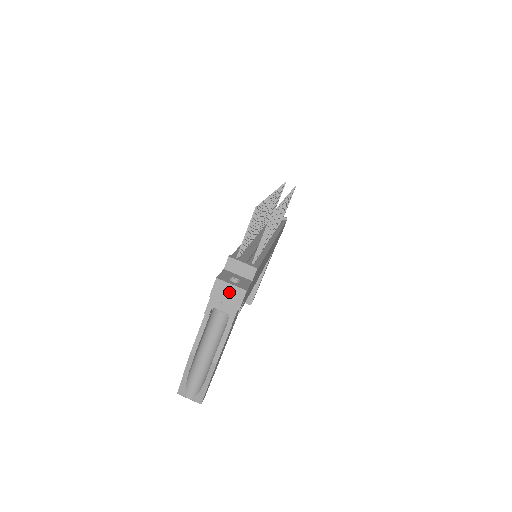
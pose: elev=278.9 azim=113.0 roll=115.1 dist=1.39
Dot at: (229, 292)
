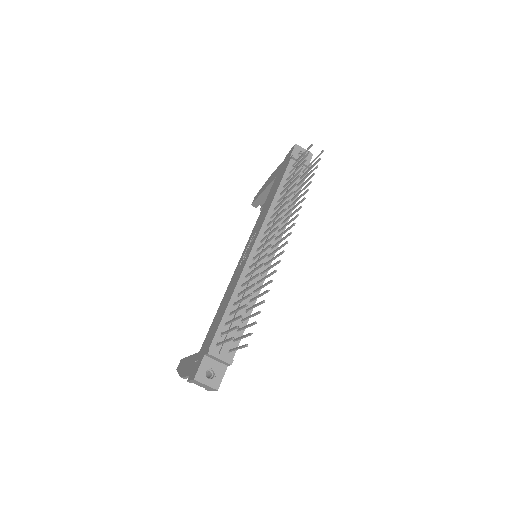
Dot at: (204, 385)
